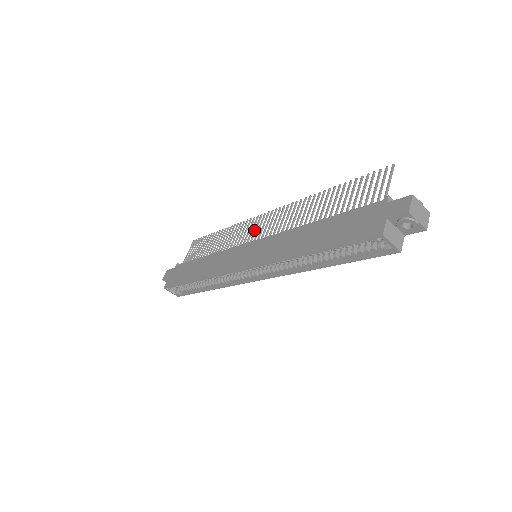
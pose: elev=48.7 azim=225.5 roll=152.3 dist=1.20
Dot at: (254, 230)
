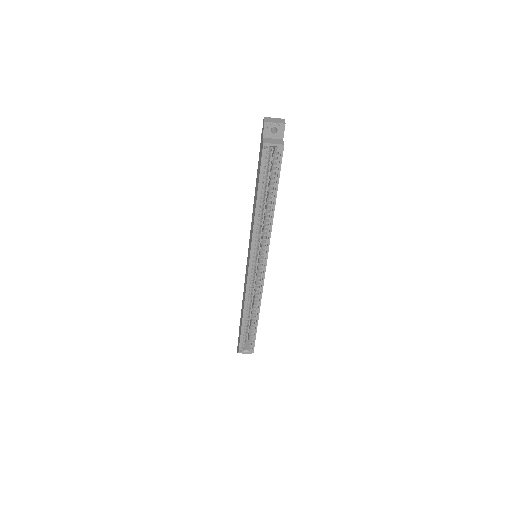
Dot at: occluded
